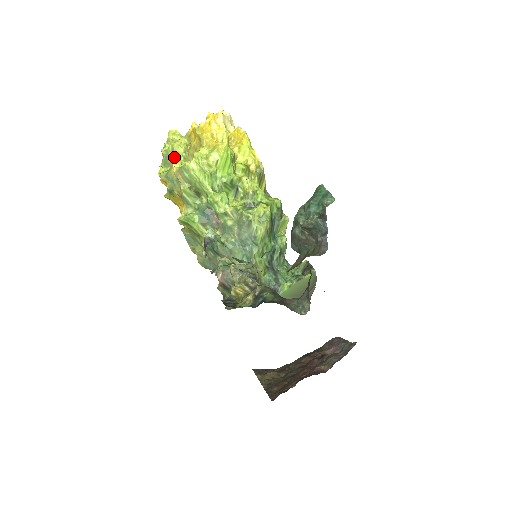
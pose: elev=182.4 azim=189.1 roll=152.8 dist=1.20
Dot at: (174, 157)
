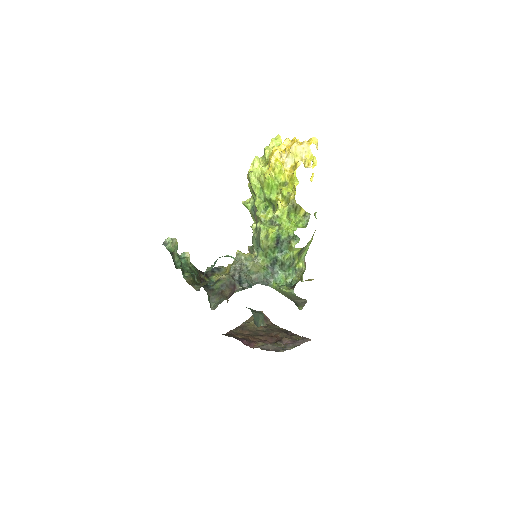
Dot at: (255, 161)
